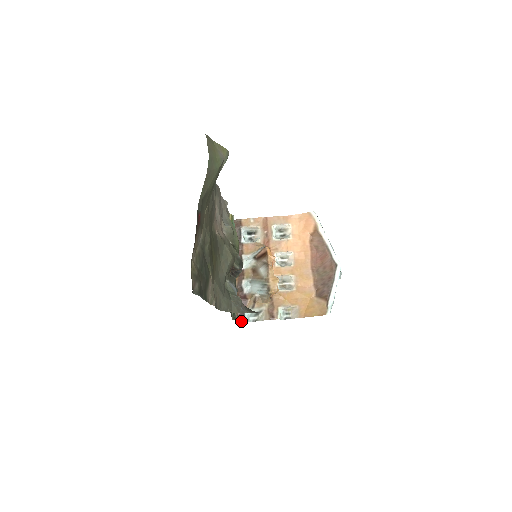
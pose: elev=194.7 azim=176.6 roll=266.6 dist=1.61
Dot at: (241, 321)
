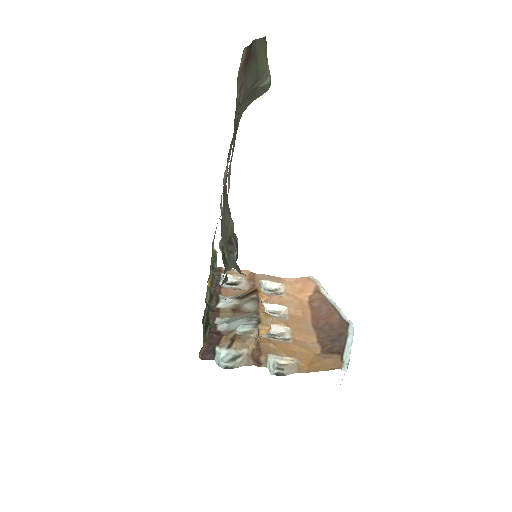
Dot at: (209, 358)
